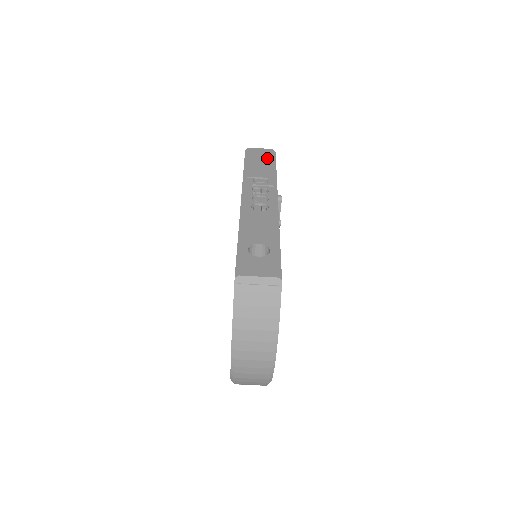
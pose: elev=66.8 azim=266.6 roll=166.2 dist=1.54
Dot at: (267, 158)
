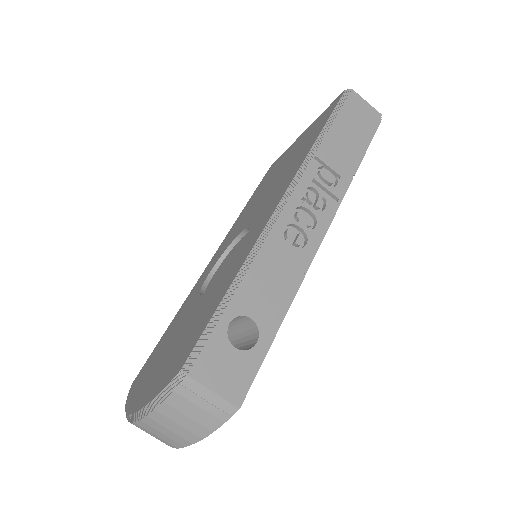
Dot at: (363, 130)
